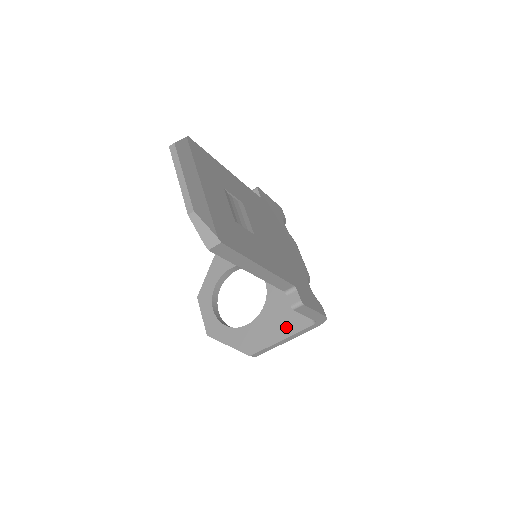
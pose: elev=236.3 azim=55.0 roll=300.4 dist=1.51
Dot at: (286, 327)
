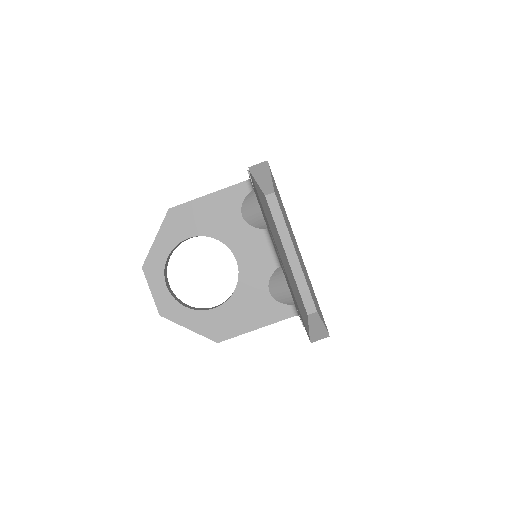
Dot at: (262, 316)
